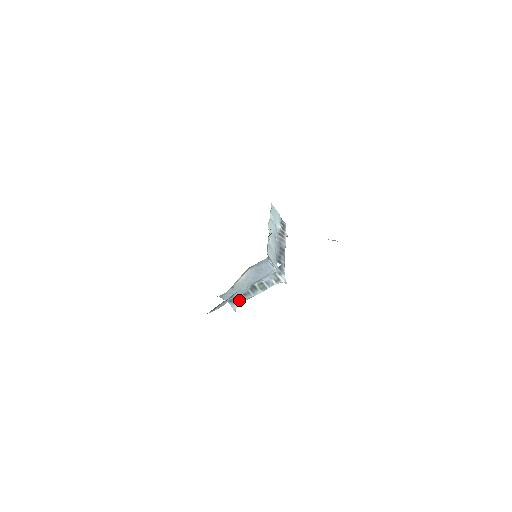
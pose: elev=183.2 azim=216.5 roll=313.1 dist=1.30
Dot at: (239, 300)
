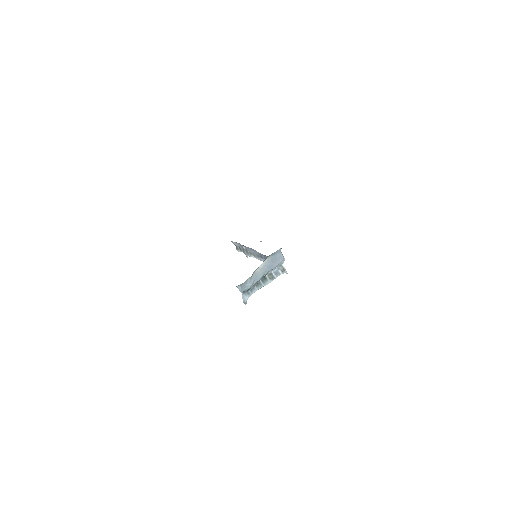
Dot at: (251, 291)
